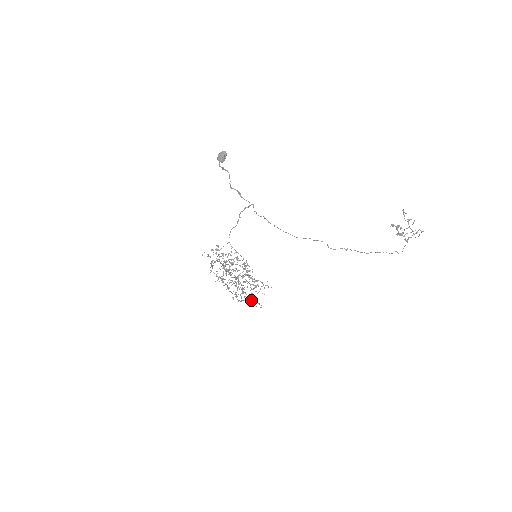
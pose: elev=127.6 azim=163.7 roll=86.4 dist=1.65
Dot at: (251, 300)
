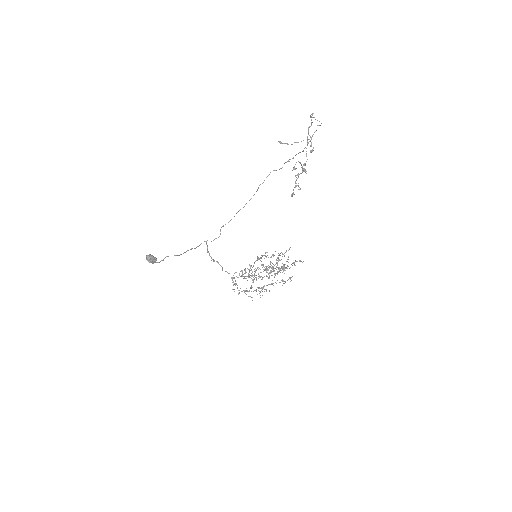
Dot at: occluded
